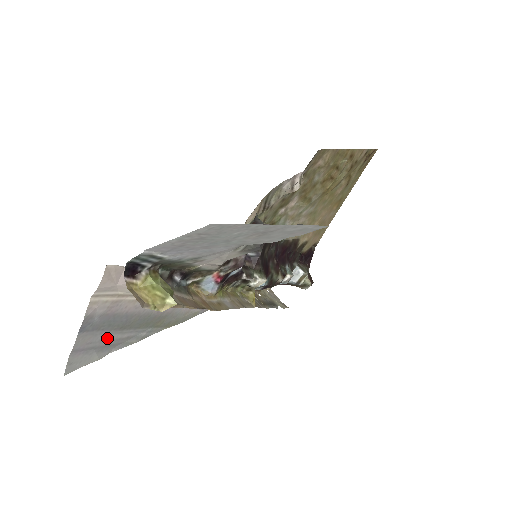
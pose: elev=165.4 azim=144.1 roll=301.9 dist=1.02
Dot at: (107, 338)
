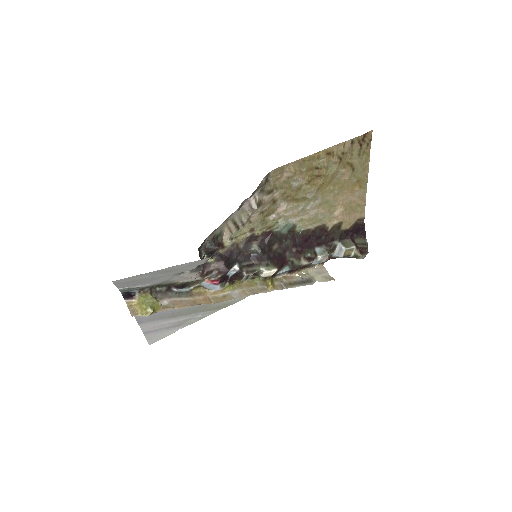
Dot at: (166, 323)
